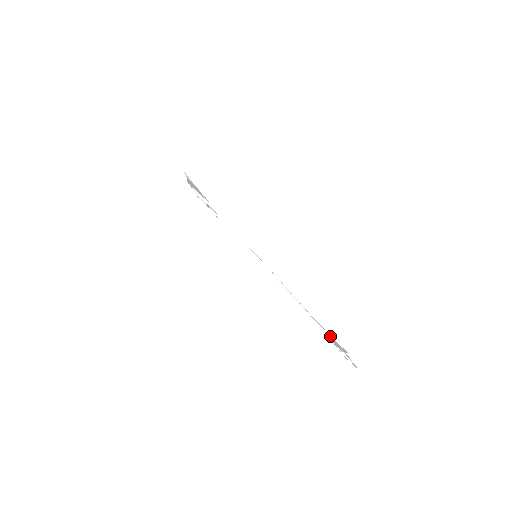
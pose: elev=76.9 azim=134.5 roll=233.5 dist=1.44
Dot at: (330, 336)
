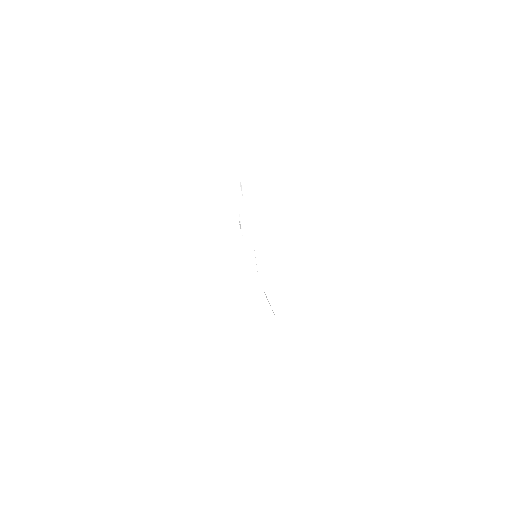
Dot at: occluded
